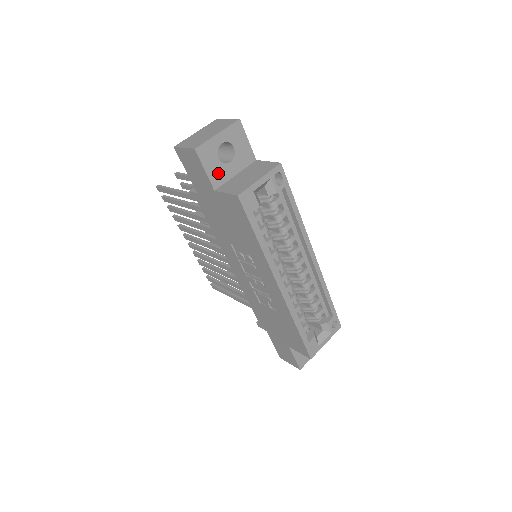
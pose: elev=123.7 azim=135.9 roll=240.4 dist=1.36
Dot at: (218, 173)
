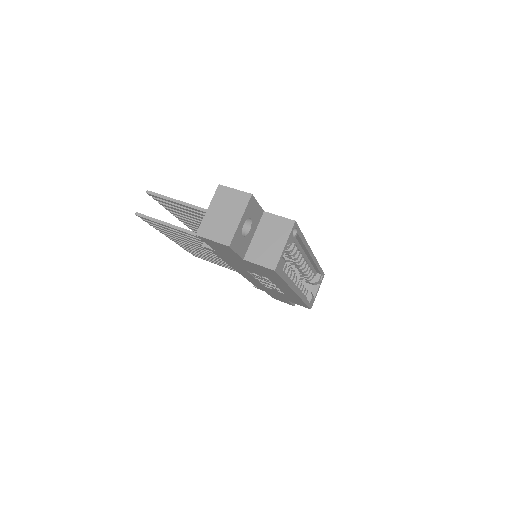
Dot at: (244, 246)
